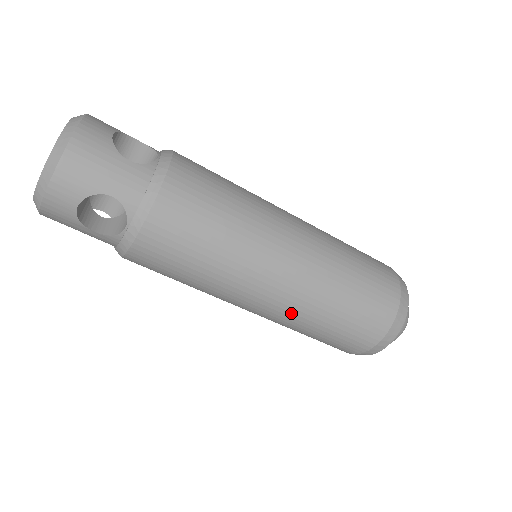
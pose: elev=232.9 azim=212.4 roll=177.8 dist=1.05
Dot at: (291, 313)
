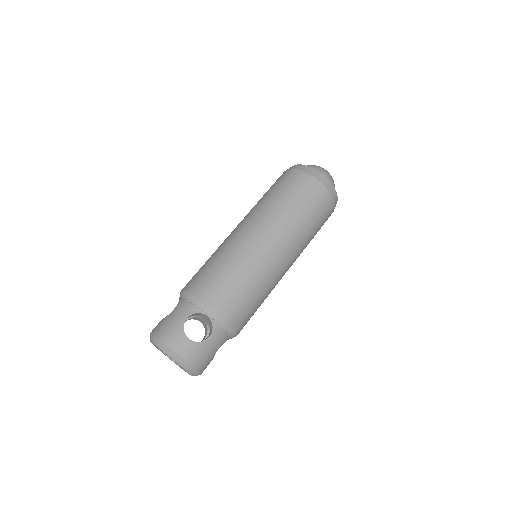
Dot at: occluded
